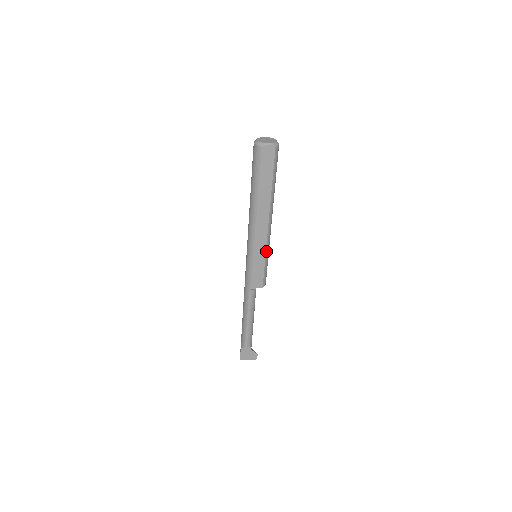
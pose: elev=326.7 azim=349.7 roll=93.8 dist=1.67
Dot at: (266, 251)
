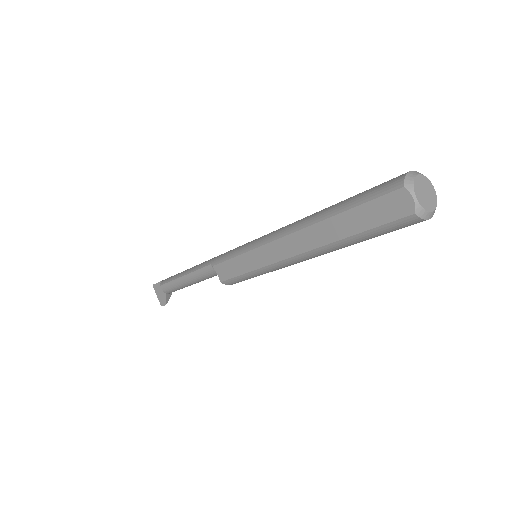
Dot at: (262, 268)
